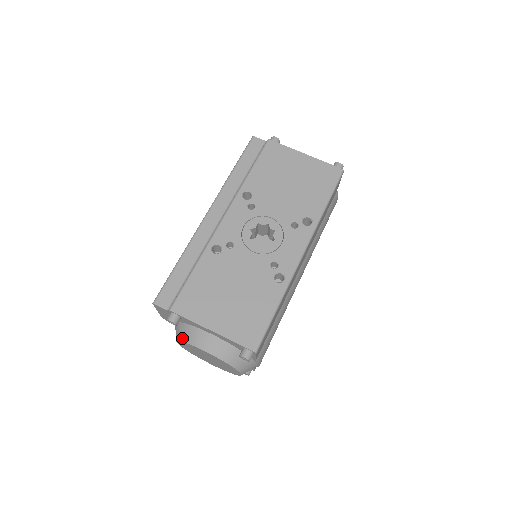
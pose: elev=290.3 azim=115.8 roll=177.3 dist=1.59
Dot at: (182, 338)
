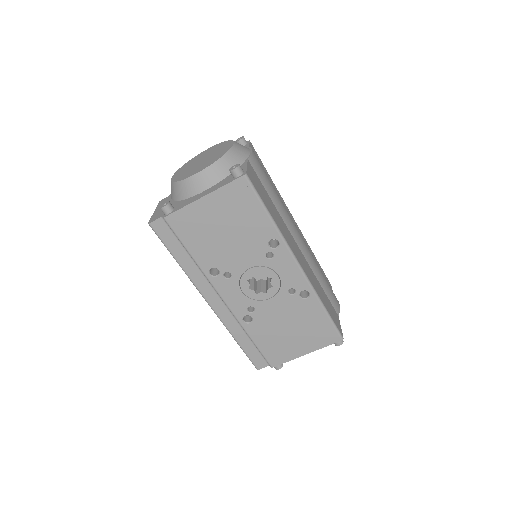
Dot at: occluded
